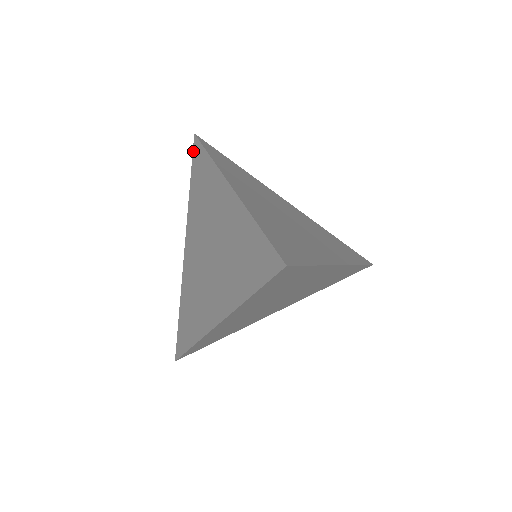
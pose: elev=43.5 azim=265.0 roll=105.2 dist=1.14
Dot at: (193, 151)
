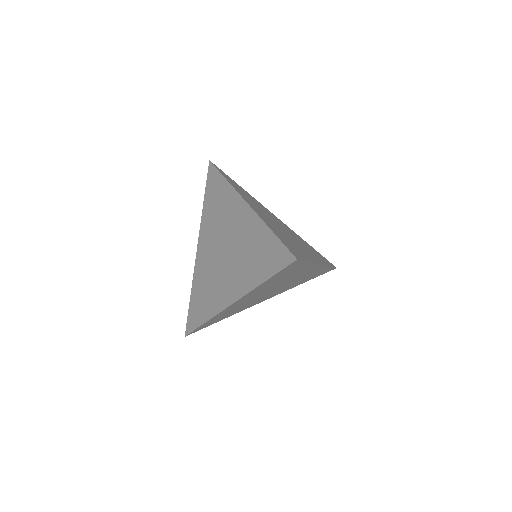
Dot at: (208, 173)
